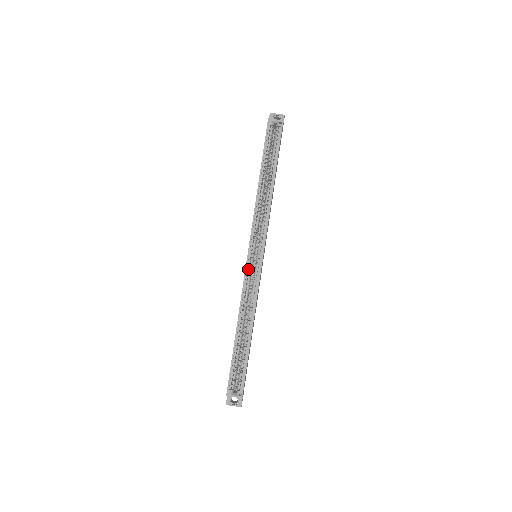
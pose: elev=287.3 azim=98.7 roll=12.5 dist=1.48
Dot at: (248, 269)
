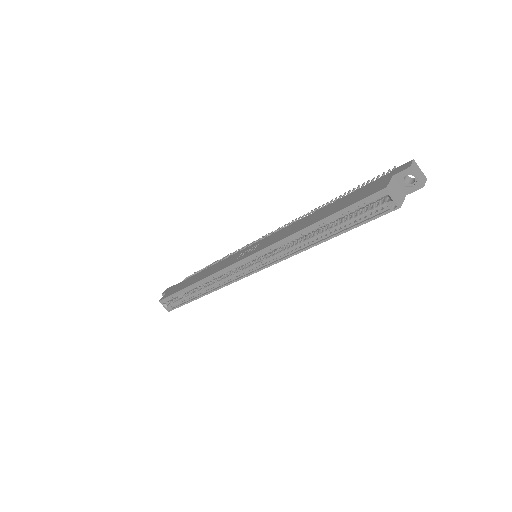
Dot at: (234, 266)
